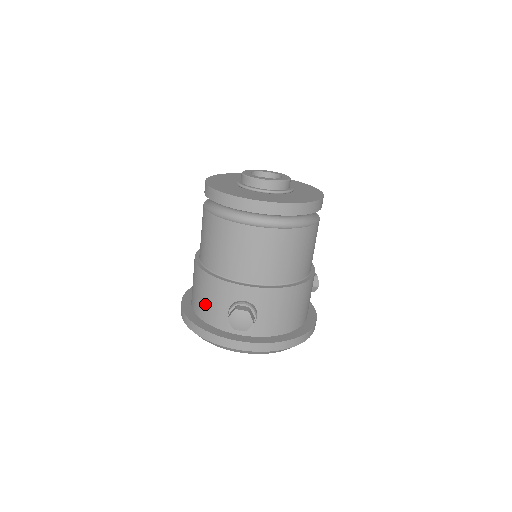
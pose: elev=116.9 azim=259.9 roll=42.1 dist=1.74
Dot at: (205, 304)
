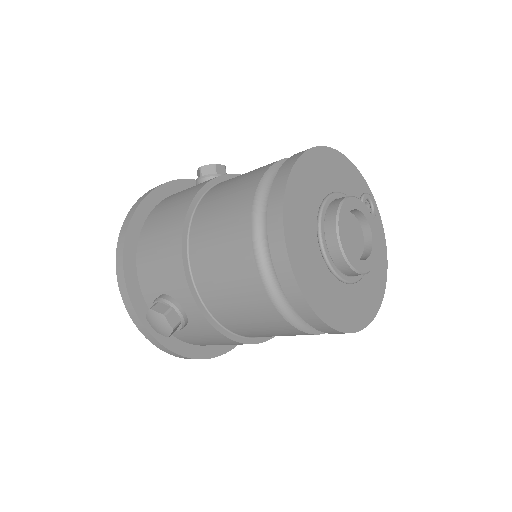
Dot at: (152, 254)
